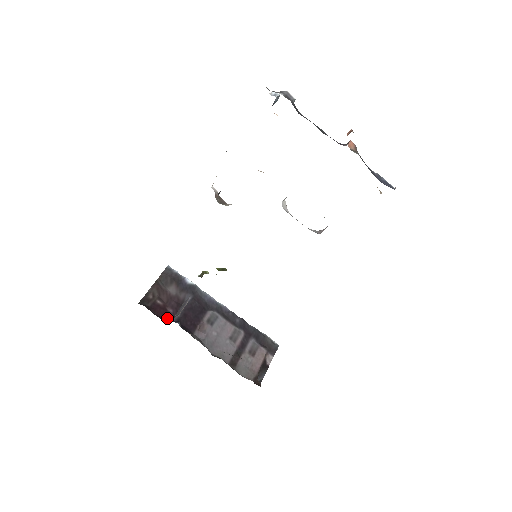
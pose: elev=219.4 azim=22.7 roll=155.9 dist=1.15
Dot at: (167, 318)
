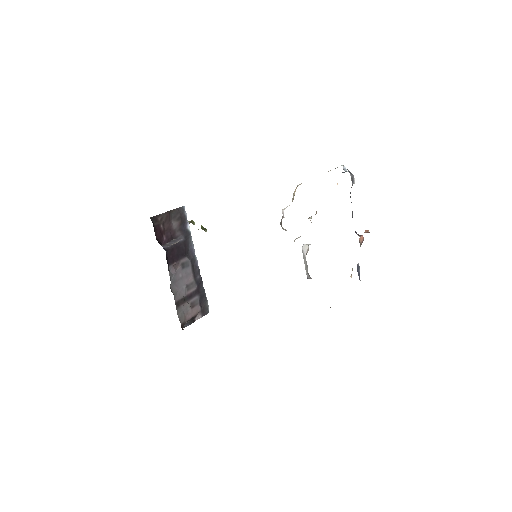
Dot at: (160, 242)
